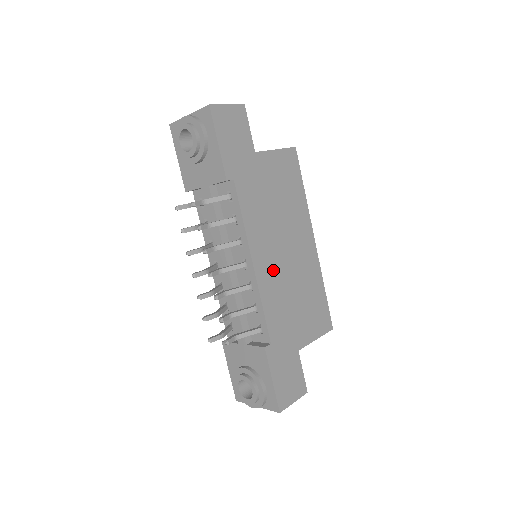
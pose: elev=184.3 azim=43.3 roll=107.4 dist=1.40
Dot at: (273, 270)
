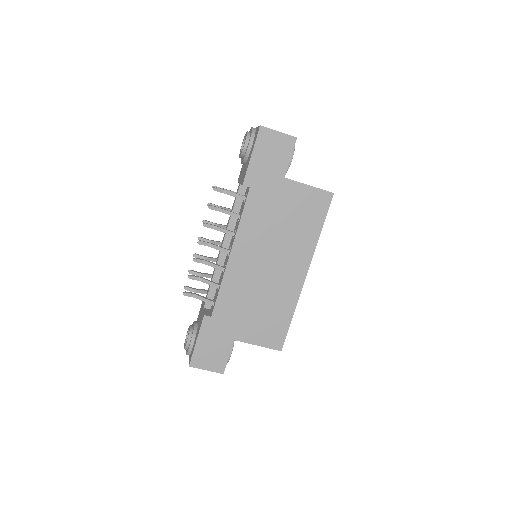
Dot at: (247, 270)
